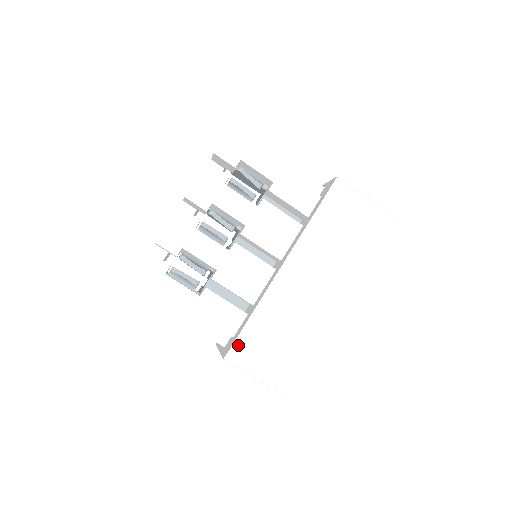
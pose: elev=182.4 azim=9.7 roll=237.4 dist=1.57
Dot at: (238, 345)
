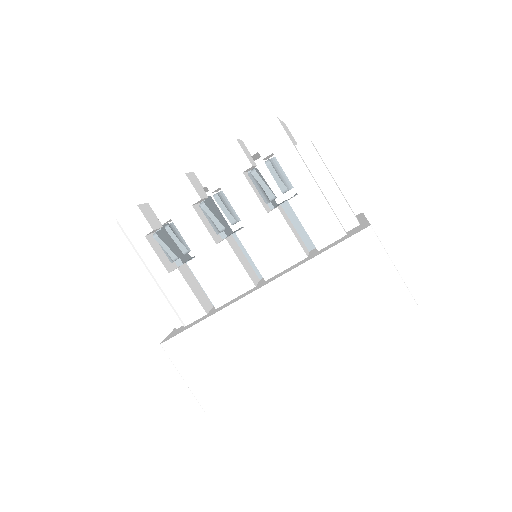
Dot at: (178, 340)
